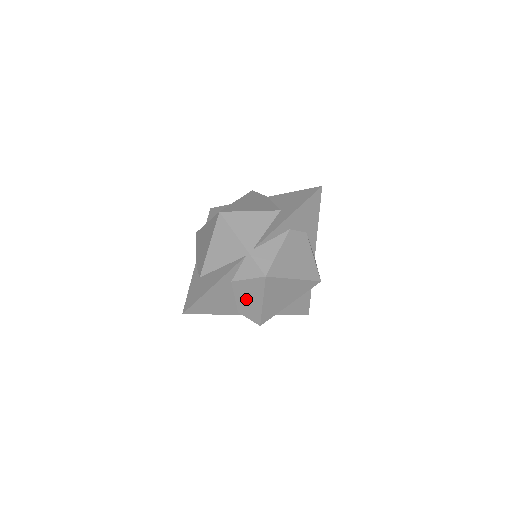
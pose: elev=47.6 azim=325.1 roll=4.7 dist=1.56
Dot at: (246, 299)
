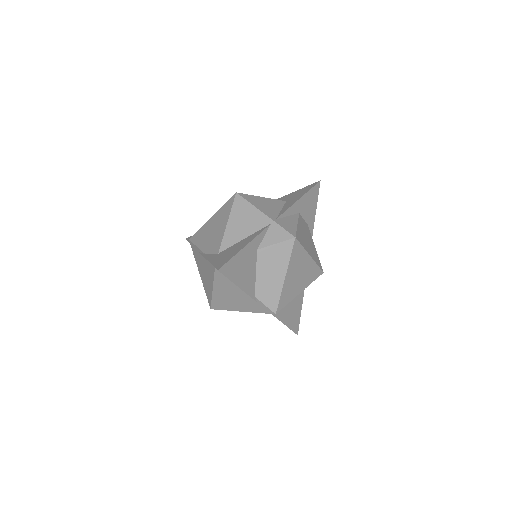
Dot at: (268, 274)
